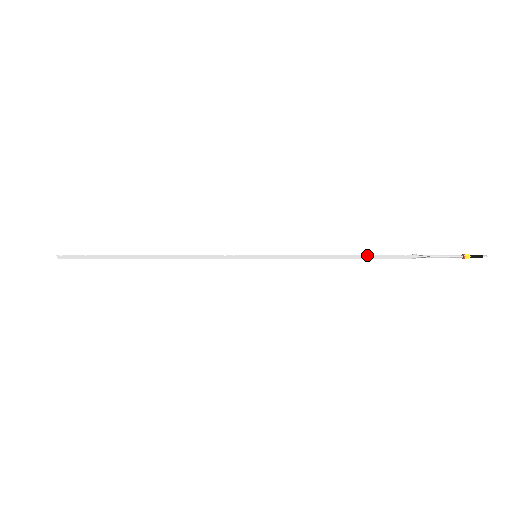
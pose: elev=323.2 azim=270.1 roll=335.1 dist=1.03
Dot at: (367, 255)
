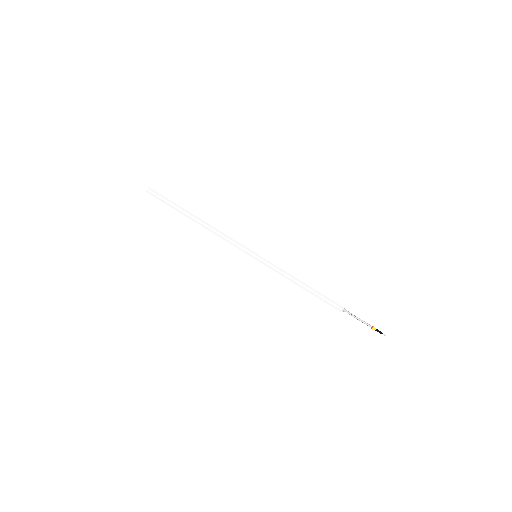
Dot at: (316, 296)
